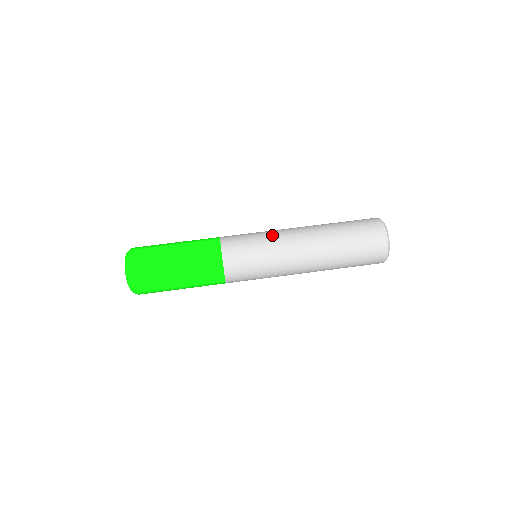
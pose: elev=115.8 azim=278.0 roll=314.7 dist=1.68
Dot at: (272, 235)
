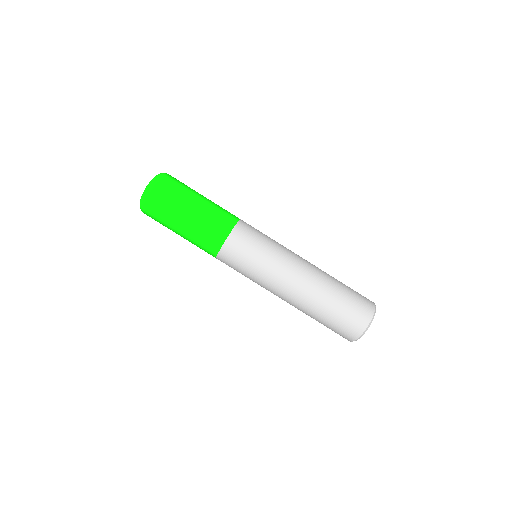
Dot at: (277, 257)
